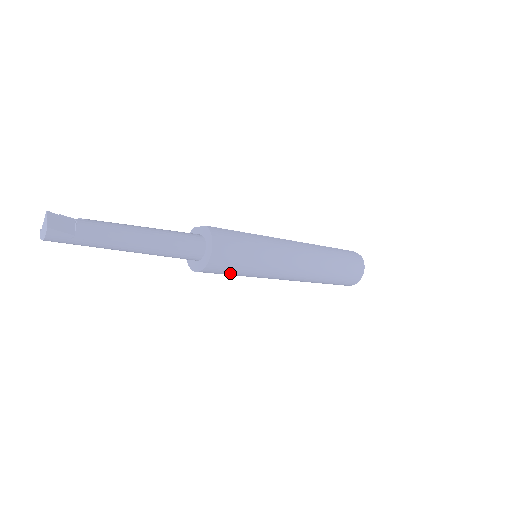
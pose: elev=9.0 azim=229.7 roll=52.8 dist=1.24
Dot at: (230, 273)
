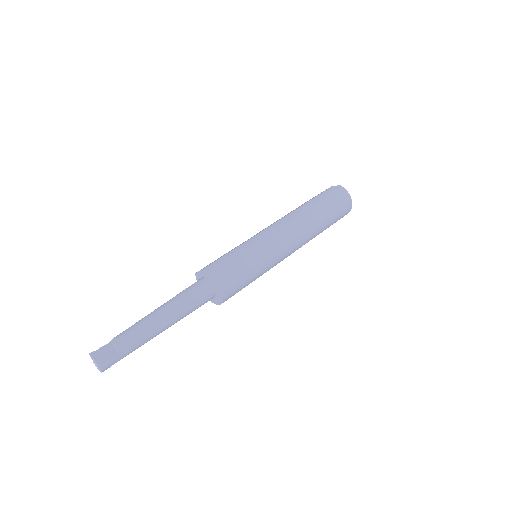
Dot at: (245, 286)
